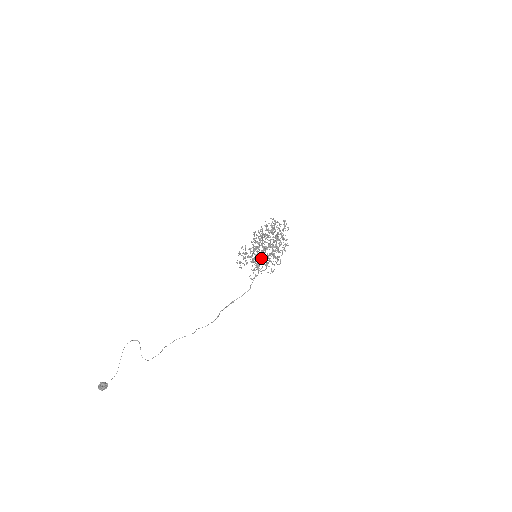
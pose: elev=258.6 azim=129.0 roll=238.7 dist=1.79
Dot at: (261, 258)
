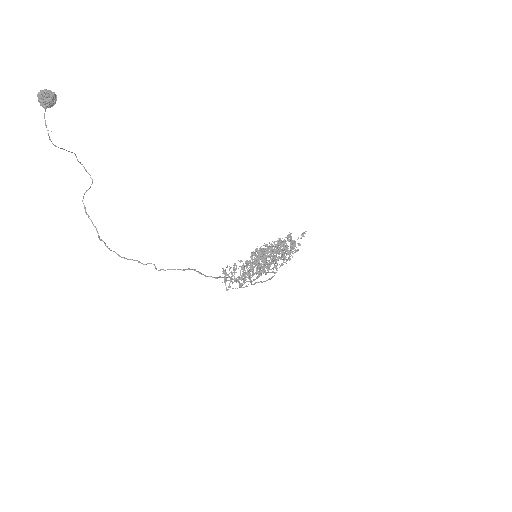
Dot at: occluded
